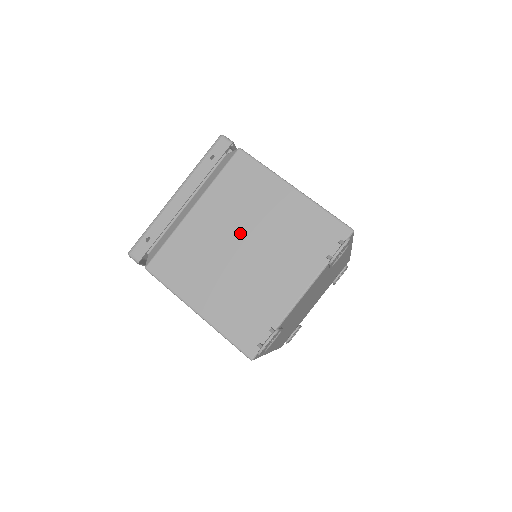
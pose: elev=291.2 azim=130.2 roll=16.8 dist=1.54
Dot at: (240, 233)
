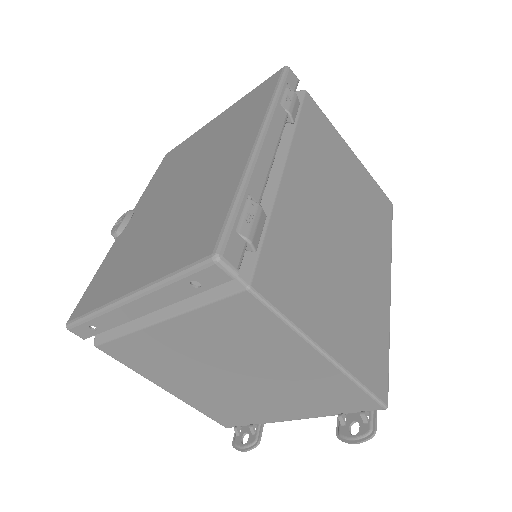
Dot at: (230, 364)
